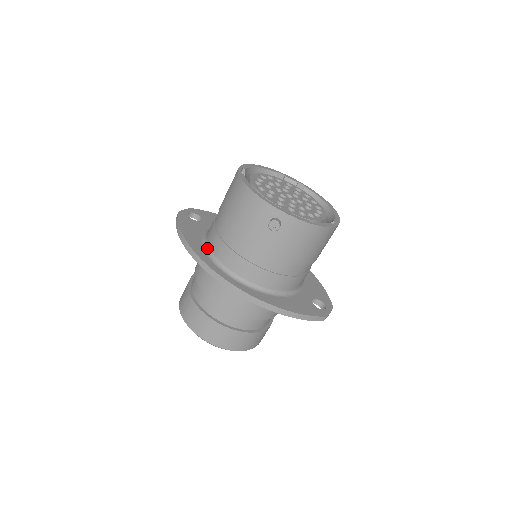
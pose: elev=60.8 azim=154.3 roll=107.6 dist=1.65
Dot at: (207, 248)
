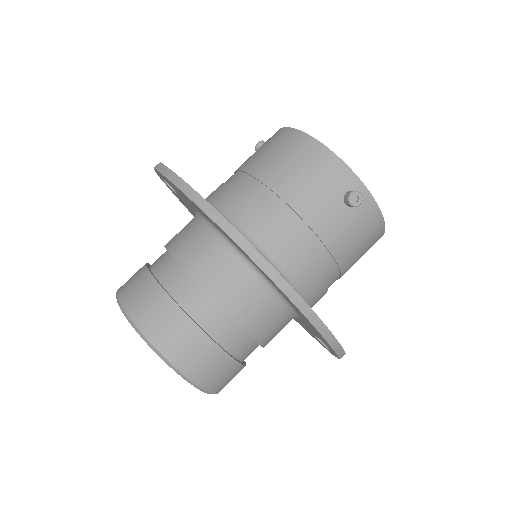
Dot at: (221, 214)
